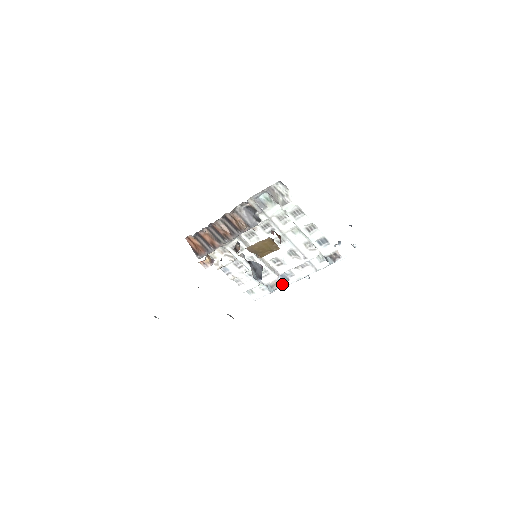
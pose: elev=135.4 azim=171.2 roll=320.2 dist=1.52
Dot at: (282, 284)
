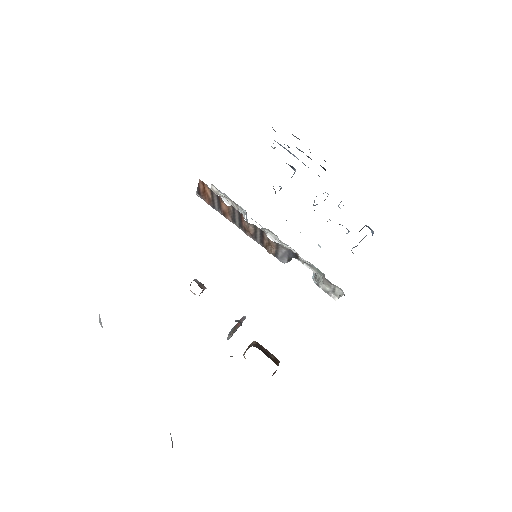
Dot at: occluded
